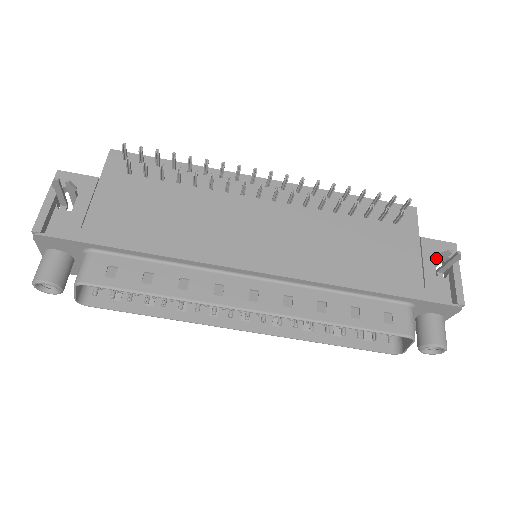
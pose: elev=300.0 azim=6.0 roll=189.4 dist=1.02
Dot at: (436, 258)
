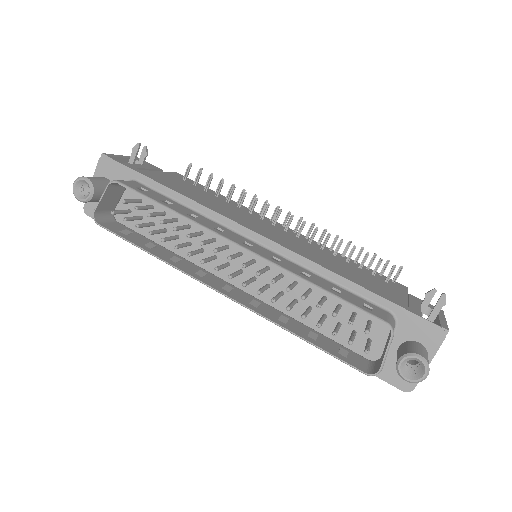
Dot at: (422, 301)
